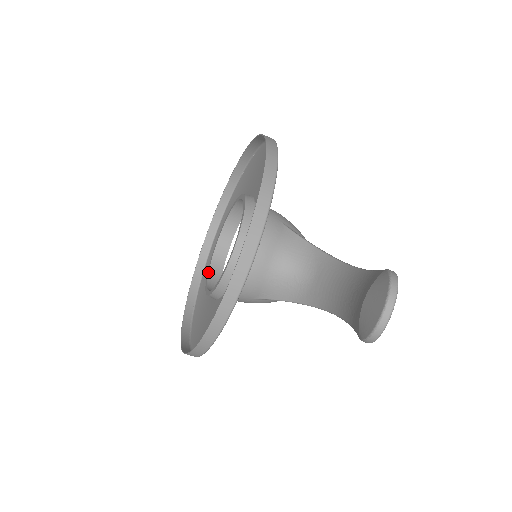
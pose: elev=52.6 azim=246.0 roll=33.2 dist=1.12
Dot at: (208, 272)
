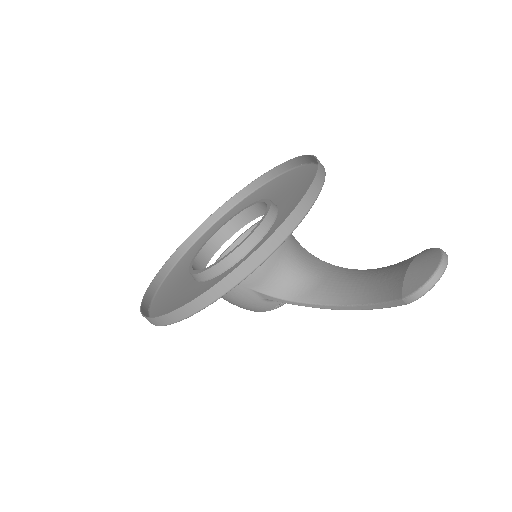
Dot at: (192, 264)
